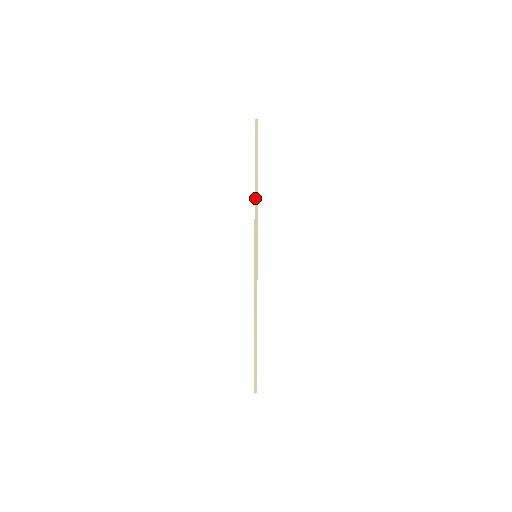
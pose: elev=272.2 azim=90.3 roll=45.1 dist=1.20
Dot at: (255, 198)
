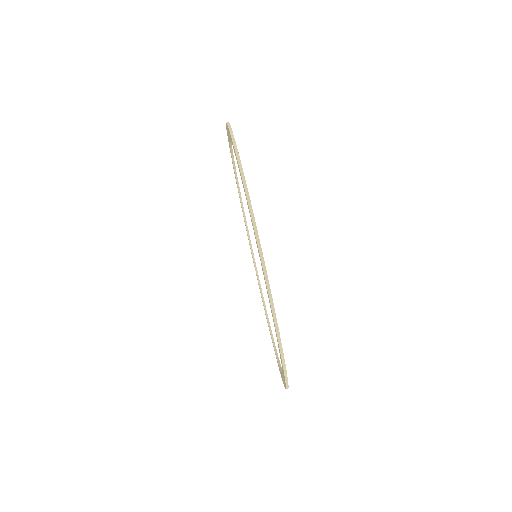
Dot at: (253, 226)
